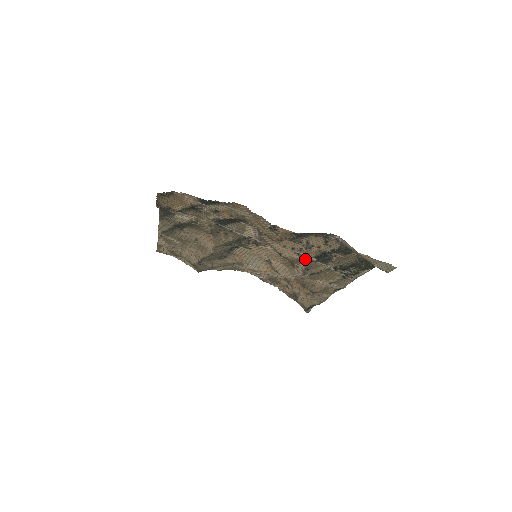
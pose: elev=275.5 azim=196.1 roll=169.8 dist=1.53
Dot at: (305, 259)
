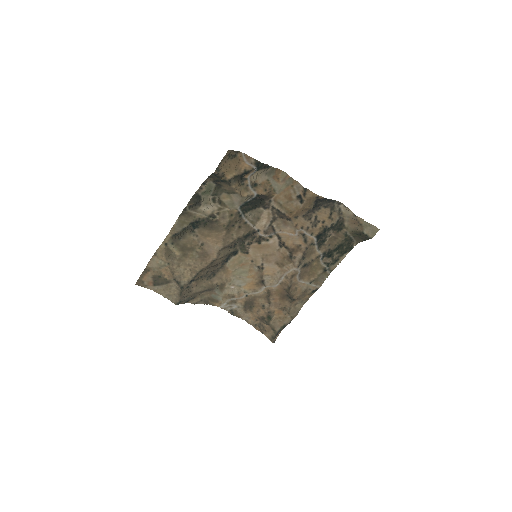
Dot at: (308, 241)
